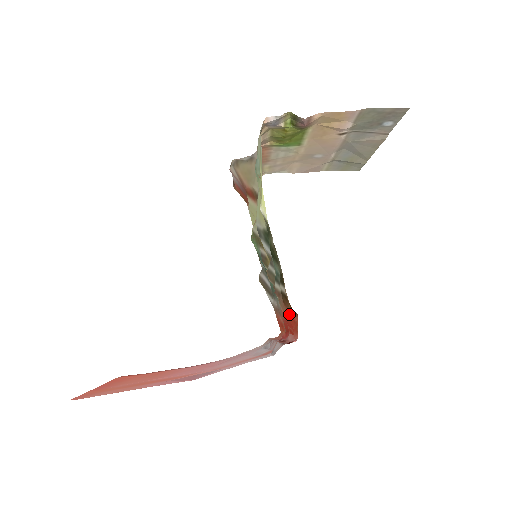
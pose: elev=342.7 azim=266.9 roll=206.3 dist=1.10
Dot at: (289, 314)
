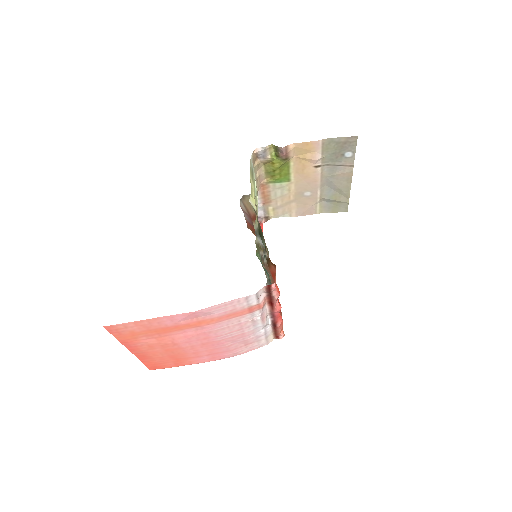
Dot at: (271, 272)
